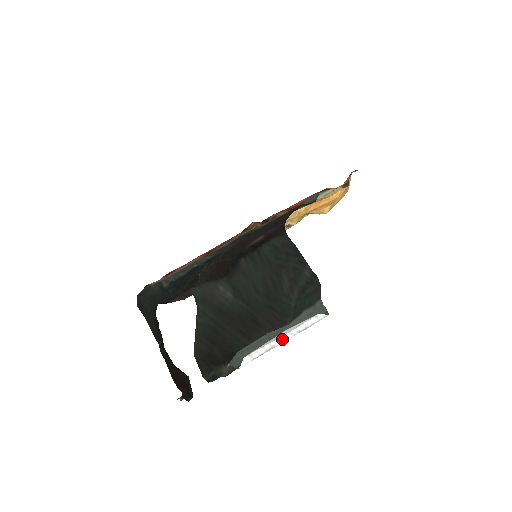
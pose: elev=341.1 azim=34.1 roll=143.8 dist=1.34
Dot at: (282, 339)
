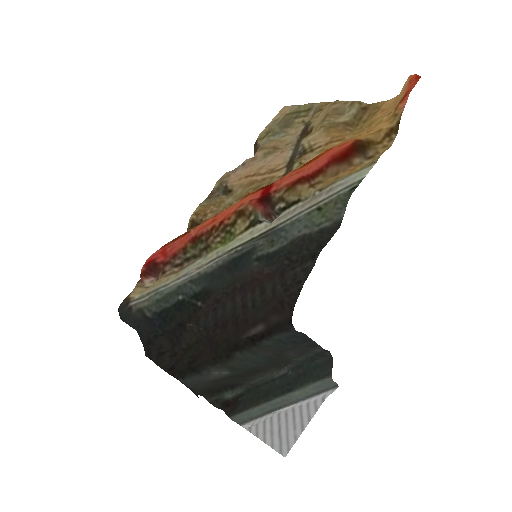
Dot at: (285, 409)
